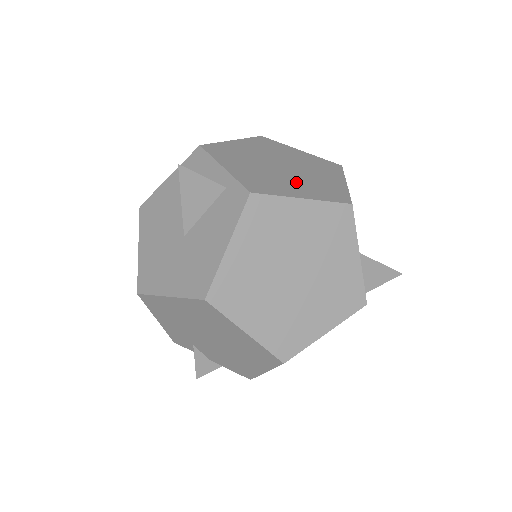
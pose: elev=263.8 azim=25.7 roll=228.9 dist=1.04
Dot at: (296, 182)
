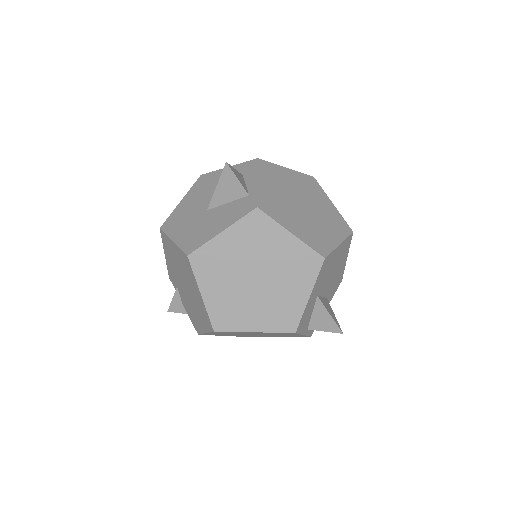
Dot at: (300, 220)
